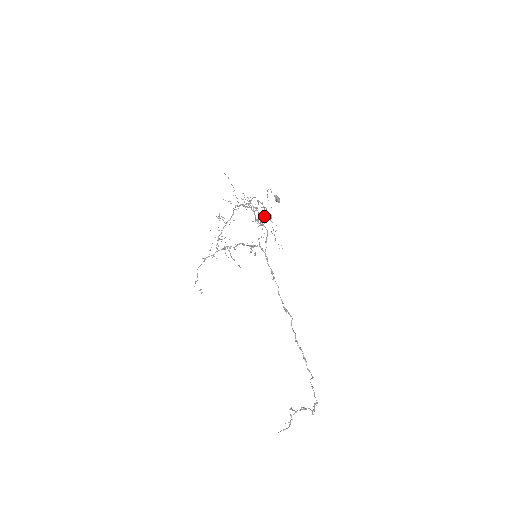
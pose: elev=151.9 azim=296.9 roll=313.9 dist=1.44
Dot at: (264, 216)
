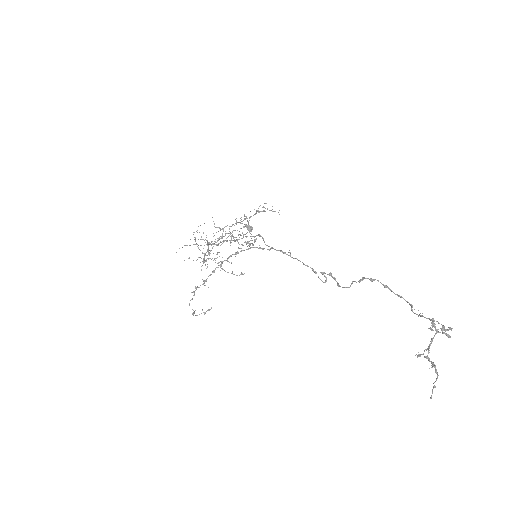
Dot at: (244, 227)
